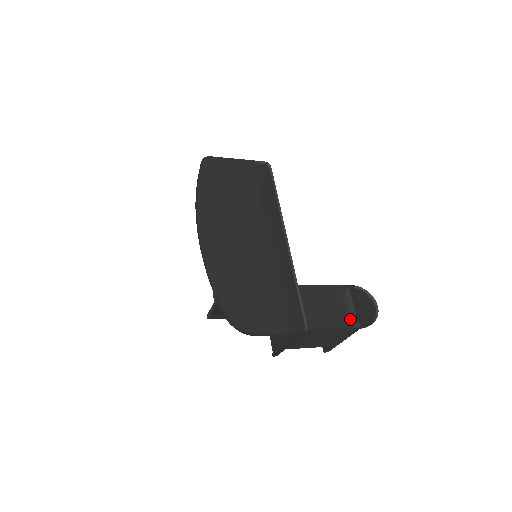
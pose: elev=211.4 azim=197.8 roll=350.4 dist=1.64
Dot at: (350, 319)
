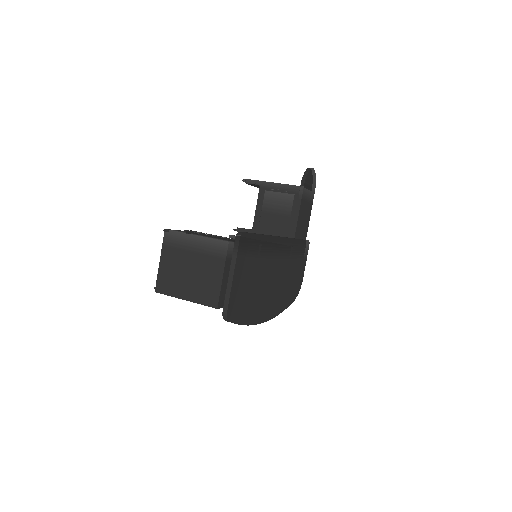
Dot at: (311, 200)
